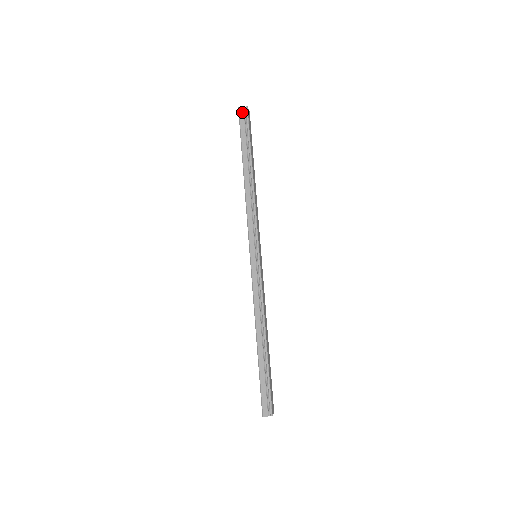
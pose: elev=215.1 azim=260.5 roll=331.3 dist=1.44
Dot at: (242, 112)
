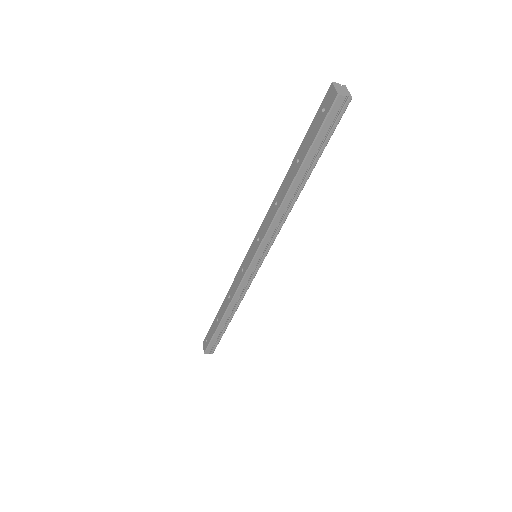
Dot at: (339, 105)
